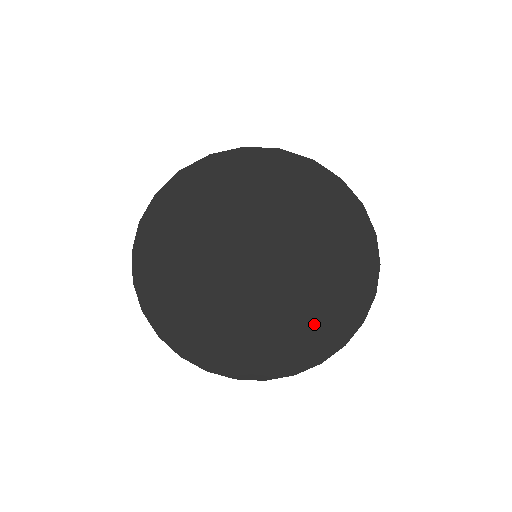
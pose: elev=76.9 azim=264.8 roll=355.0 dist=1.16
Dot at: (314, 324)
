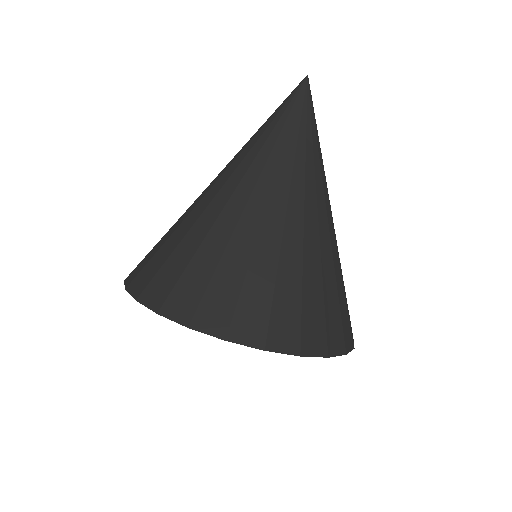
Dot at: occluded
